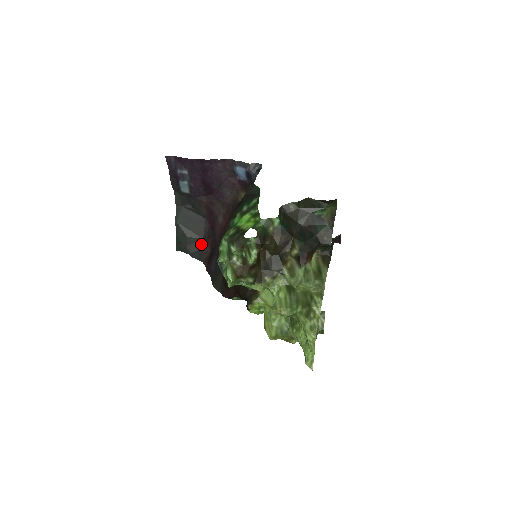
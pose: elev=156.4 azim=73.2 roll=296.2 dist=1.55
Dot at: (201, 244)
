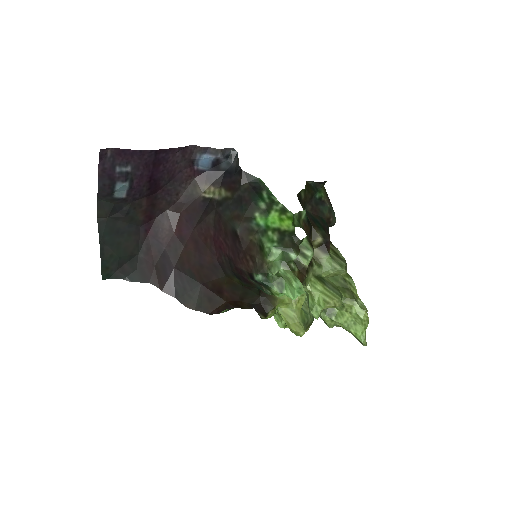
Dot at: (138, 261)
